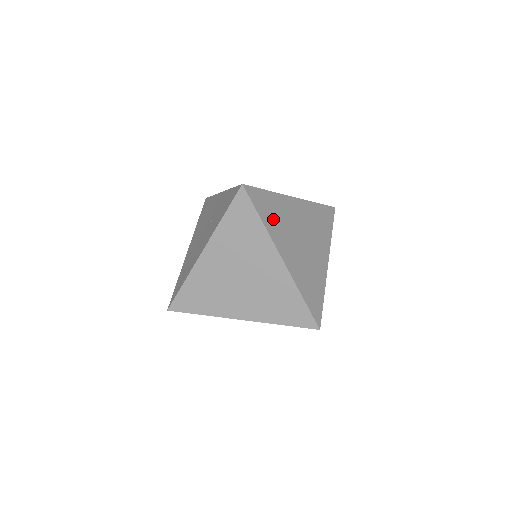
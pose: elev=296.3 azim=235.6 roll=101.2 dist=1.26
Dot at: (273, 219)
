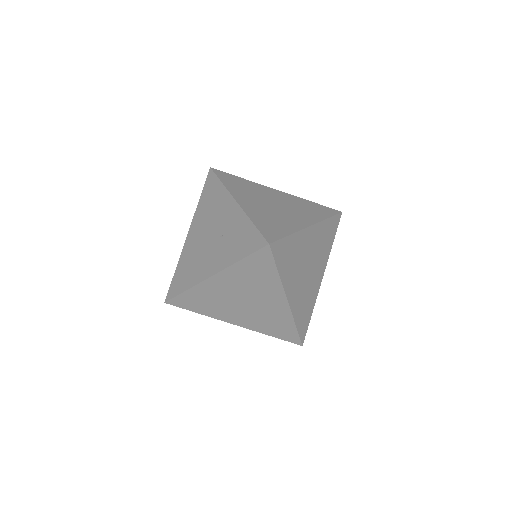
Dot at: (288, 264)
